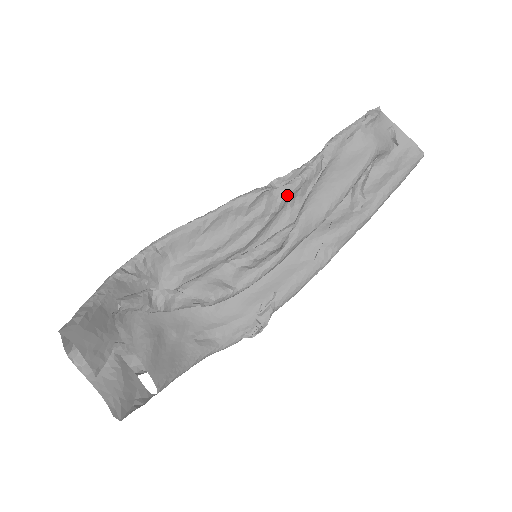
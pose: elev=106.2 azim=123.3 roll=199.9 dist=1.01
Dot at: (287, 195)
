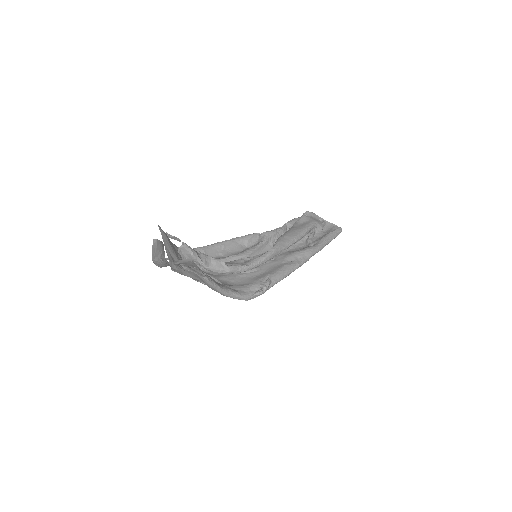
Dot at: (270, 235)
